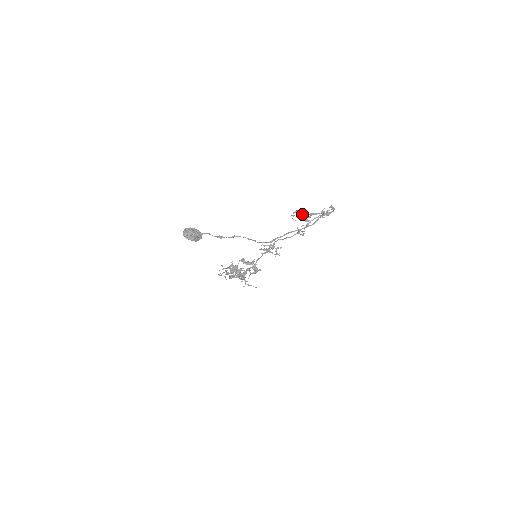
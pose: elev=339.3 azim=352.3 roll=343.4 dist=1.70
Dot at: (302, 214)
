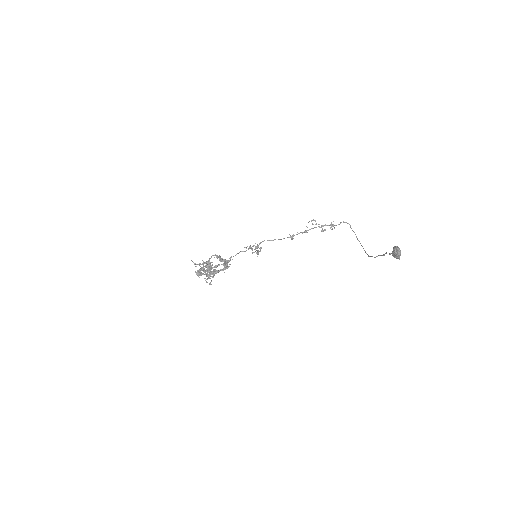
Dot at: (319, 224)
